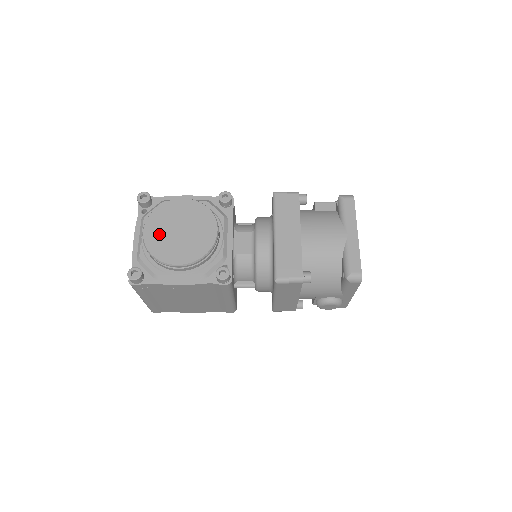
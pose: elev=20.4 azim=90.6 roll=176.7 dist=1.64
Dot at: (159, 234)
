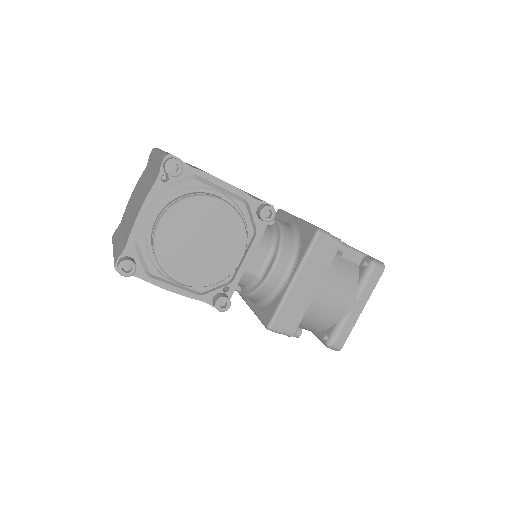
Dot at: (176, 237)
